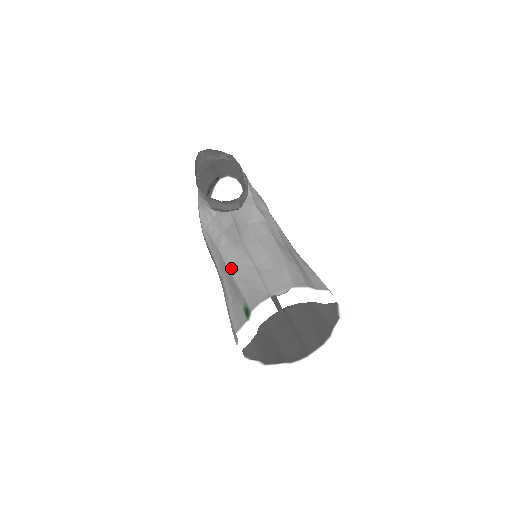
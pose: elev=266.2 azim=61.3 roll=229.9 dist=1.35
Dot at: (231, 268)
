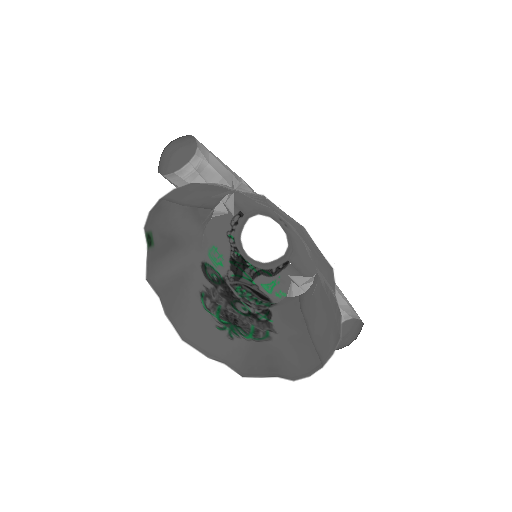
Dot at: (174, 229)
